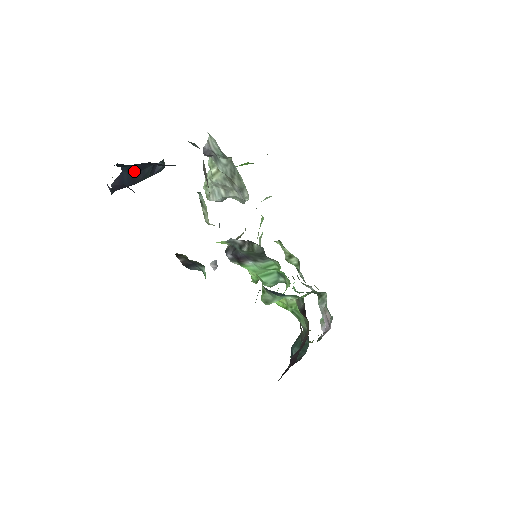
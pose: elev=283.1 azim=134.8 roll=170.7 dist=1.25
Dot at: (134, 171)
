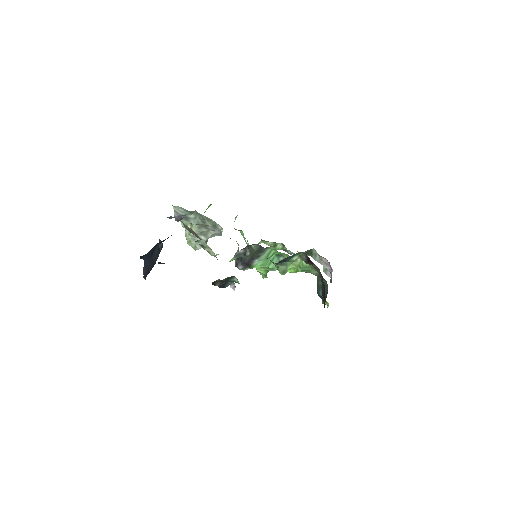
Dot at: (150, 256)
